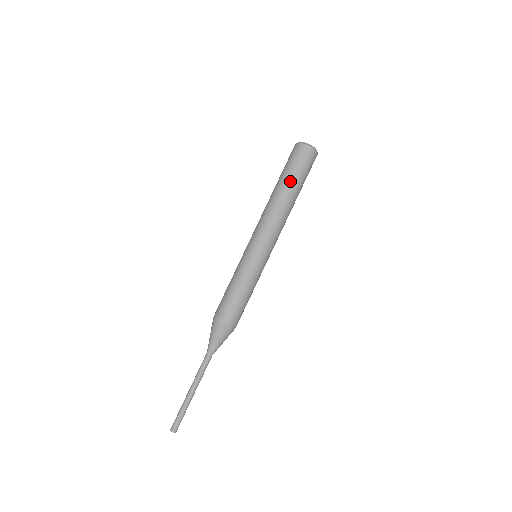
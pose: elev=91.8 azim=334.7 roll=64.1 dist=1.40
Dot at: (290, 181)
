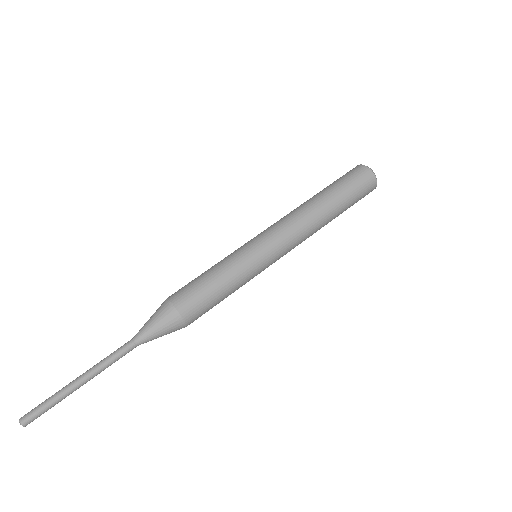
Dot at: (335, 193)
